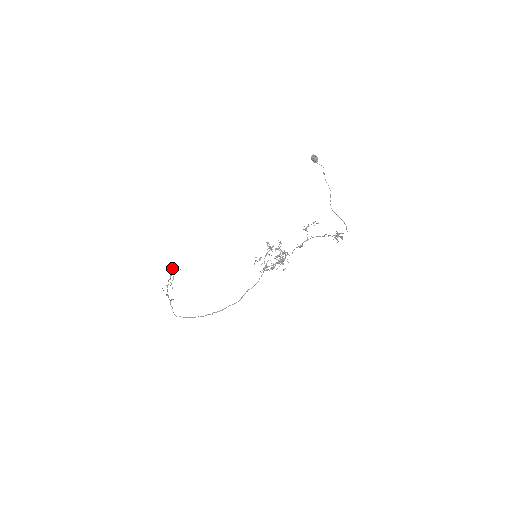
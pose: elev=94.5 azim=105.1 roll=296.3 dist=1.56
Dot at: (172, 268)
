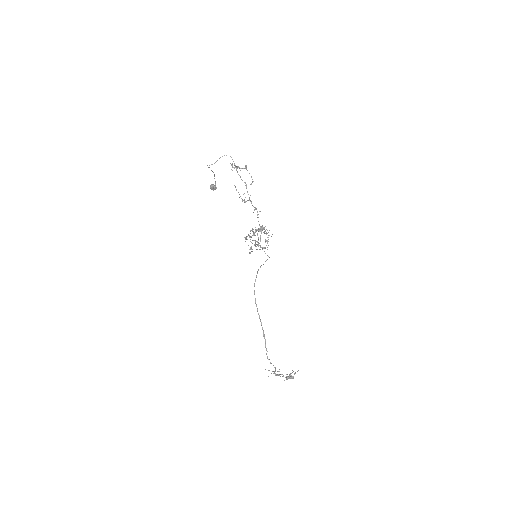
Dot at: (287, 374)
